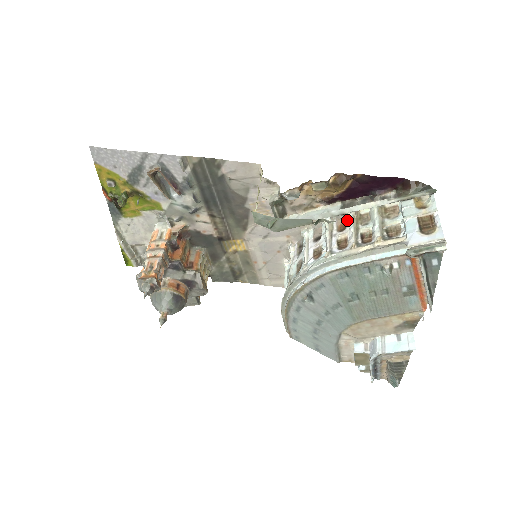
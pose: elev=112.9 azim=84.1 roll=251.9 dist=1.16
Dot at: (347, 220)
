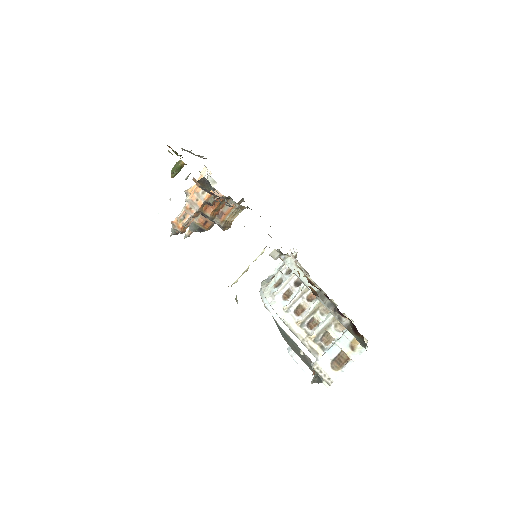
Dot at: occluded
